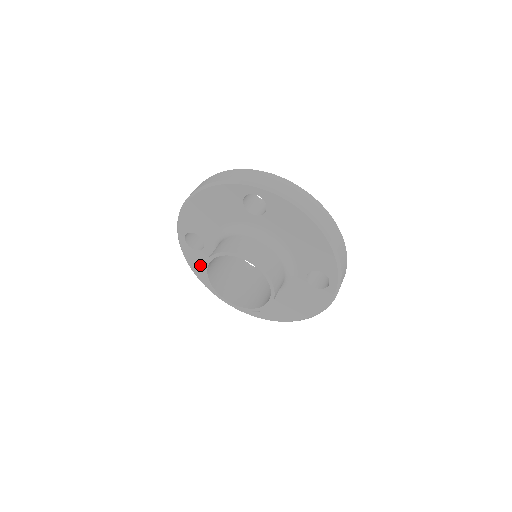
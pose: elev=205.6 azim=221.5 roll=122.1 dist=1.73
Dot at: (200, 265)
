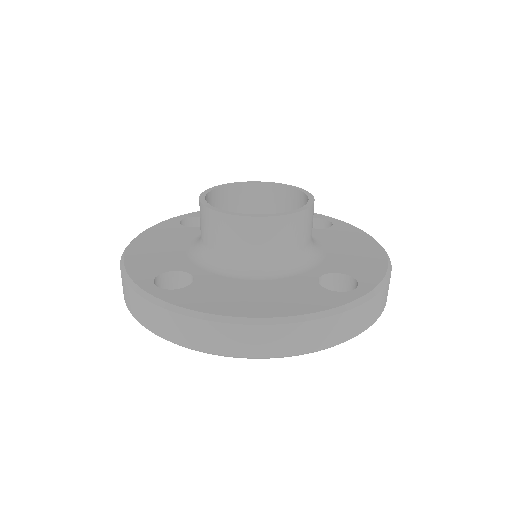
Dot at: (163, 234)
